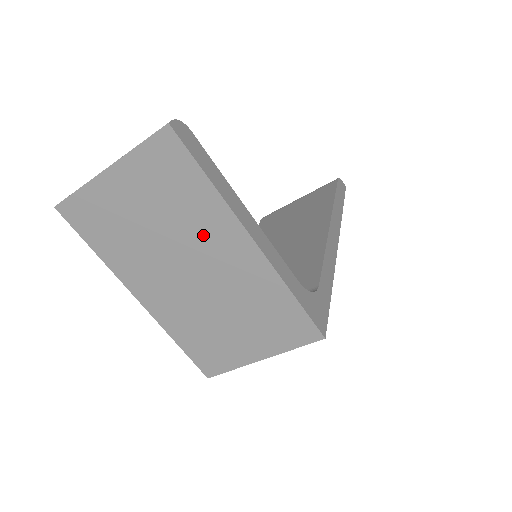
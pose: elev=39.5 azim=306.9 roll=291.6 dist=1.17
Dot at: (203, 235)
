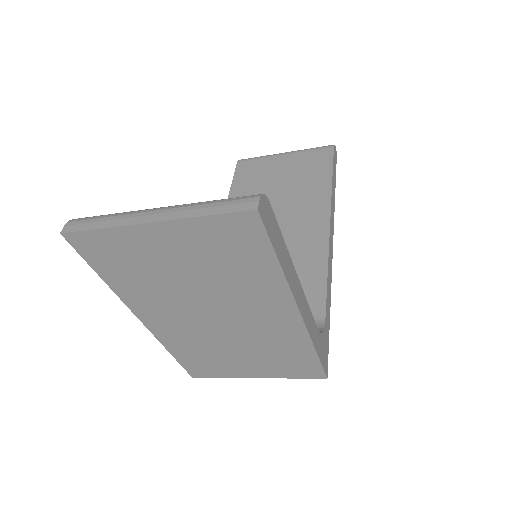
Dot at: (246, 297)
